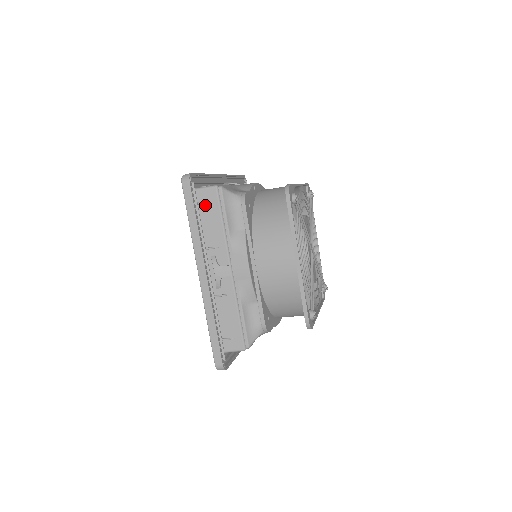
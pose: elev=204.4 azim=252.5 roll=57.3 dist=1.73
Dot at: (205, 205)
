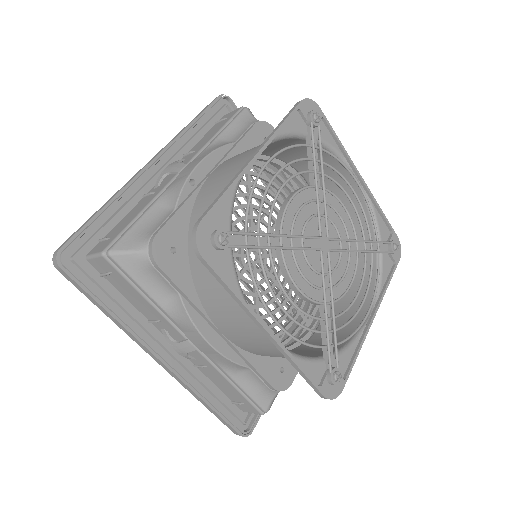
Dot at: (110, 276)
